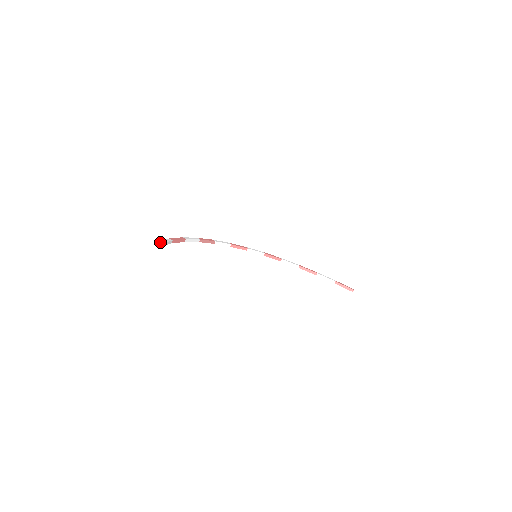
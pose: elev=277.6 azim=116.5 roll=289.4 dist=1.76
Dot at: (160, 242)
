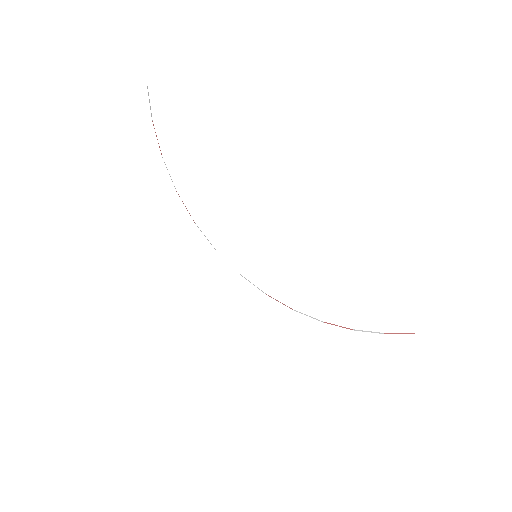
Dot at: occluded
